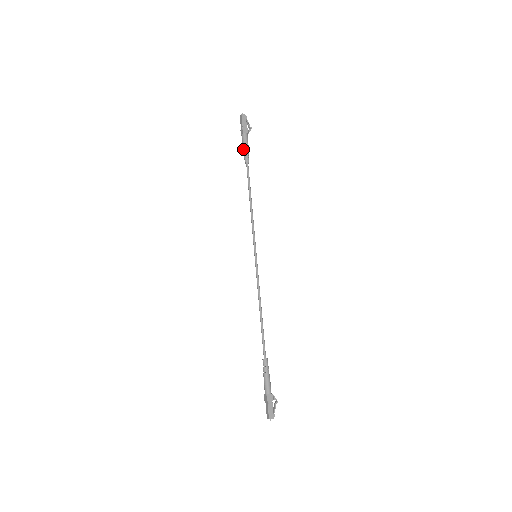
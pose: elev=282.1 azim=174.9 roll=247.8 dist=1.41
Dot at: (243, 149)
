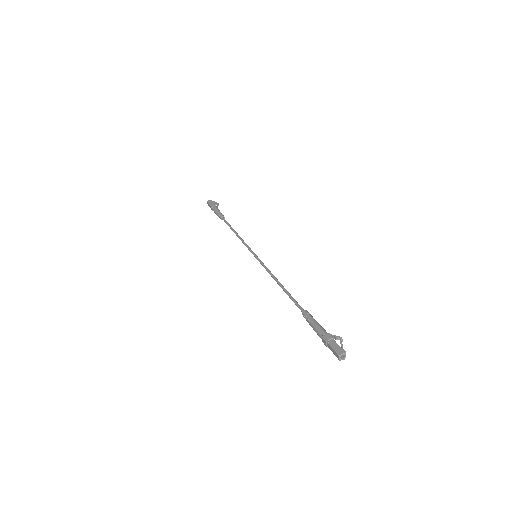
Dot at: (216, 214)
